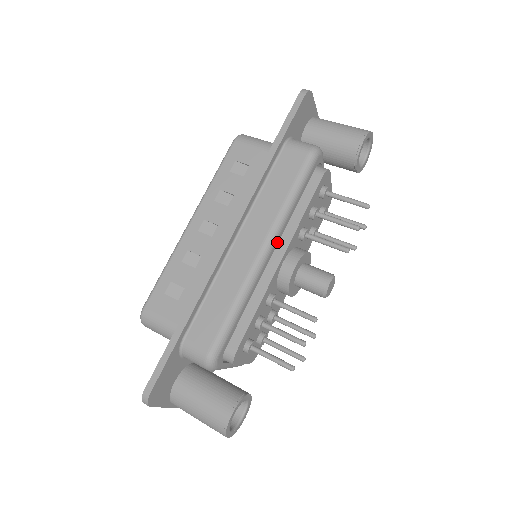
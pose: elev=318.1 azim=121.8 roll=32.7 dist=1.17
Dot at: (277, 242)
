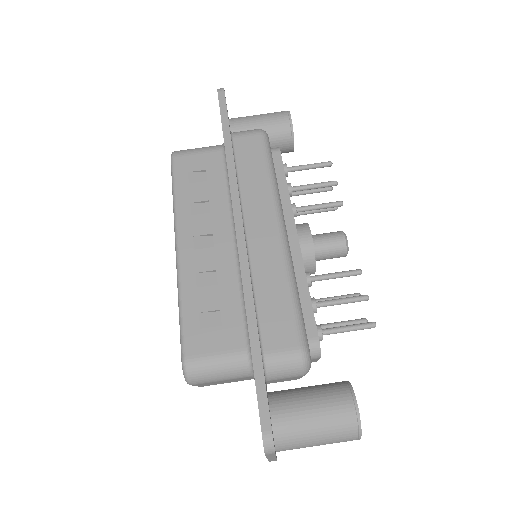
Dot at: occluded
